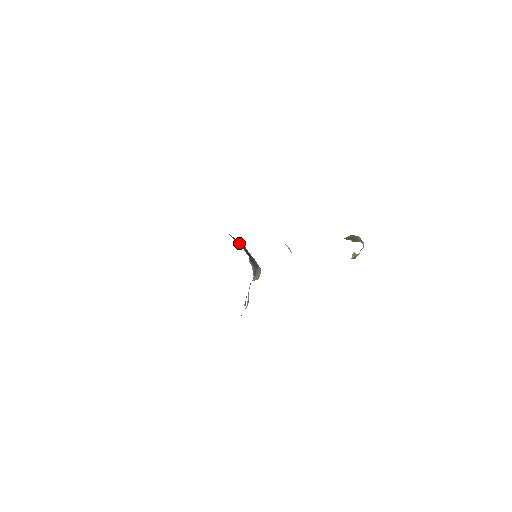
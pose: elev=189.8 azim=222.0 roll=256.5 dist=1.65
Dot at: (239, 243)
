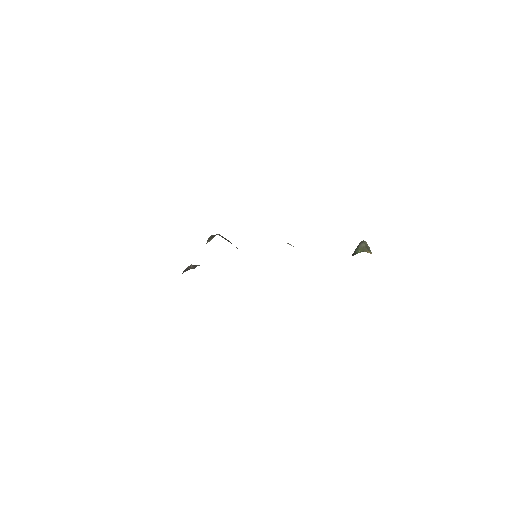
Dot at: (228, 241)
